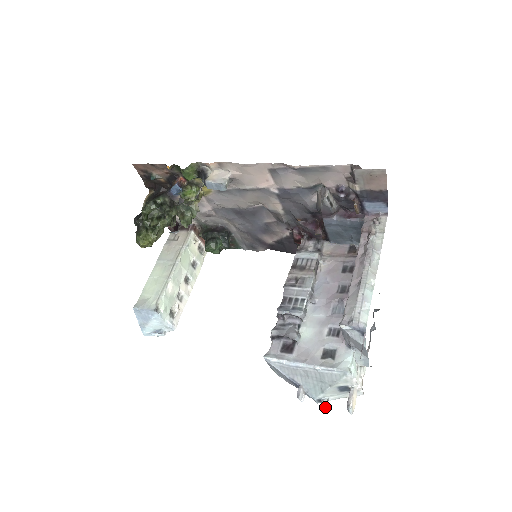
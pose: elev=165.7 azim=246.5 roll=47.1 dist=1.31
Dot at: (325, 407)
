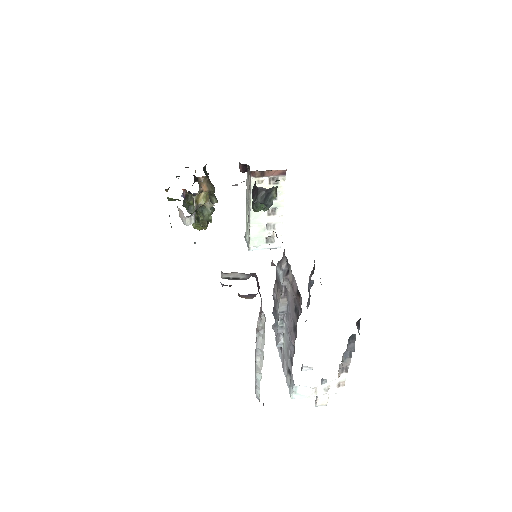
Dot at: (322, 383)
